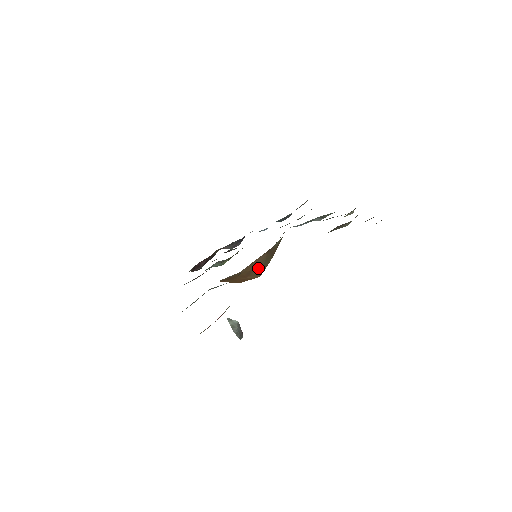
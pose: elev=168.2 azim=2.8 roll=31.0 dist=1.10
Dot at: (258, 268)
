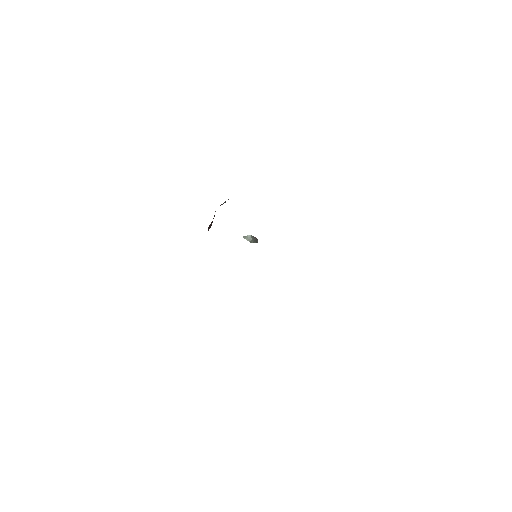
Dot at: occluded
